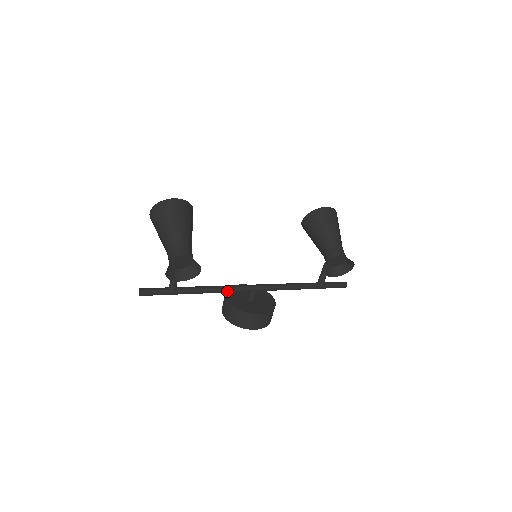
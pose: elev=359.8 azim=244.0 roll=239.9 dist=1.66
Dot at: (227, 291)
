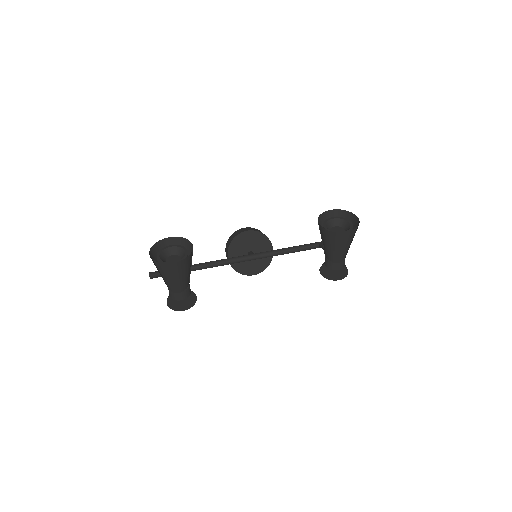
Dot at: (227, 264)
